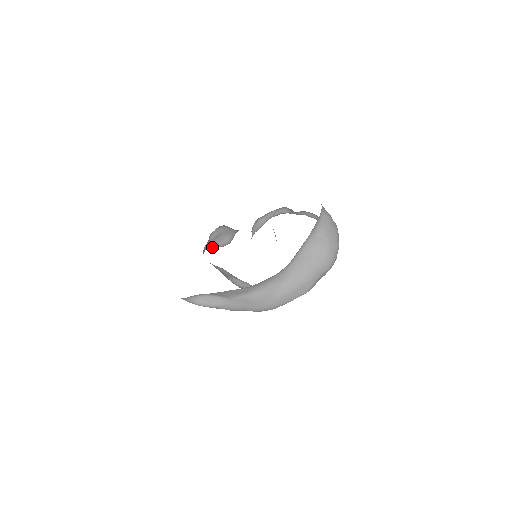
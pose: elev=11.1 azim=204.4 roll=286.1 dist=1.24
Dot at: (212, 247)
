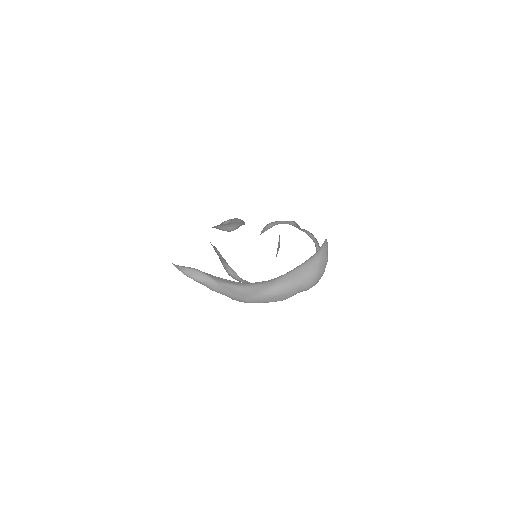
Dot at: (217, 228)
